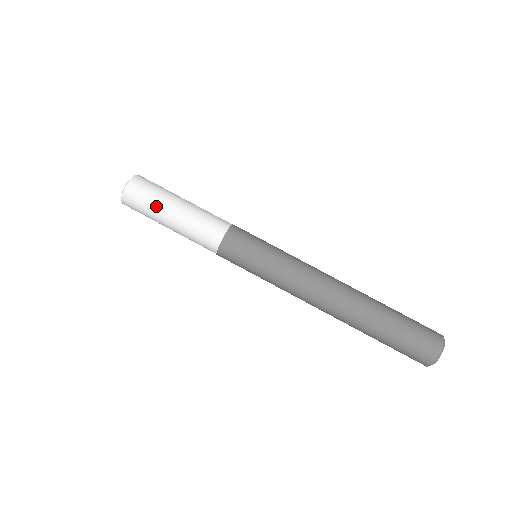
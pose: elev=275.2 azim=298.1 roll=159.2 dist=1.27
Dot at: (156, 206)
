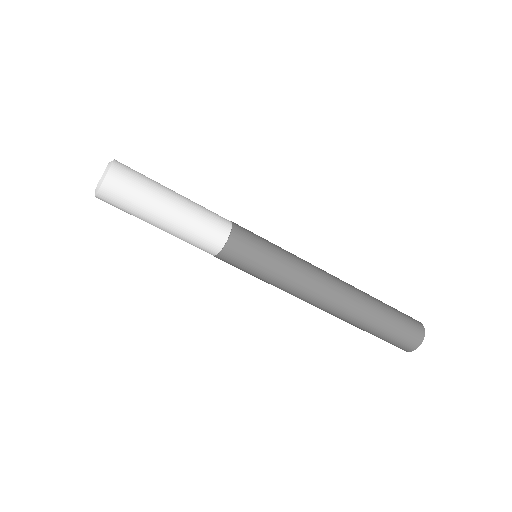
Dot at: (143, 208)
